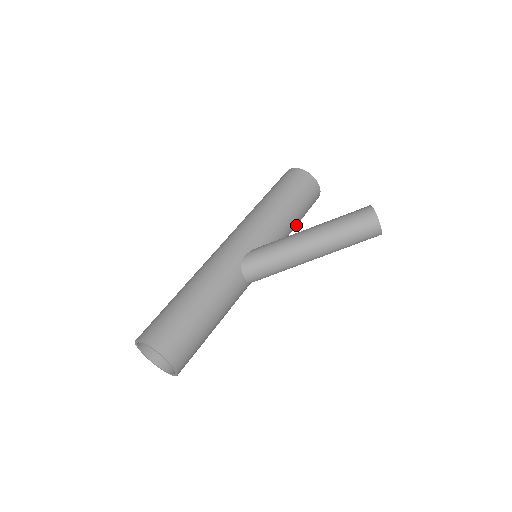
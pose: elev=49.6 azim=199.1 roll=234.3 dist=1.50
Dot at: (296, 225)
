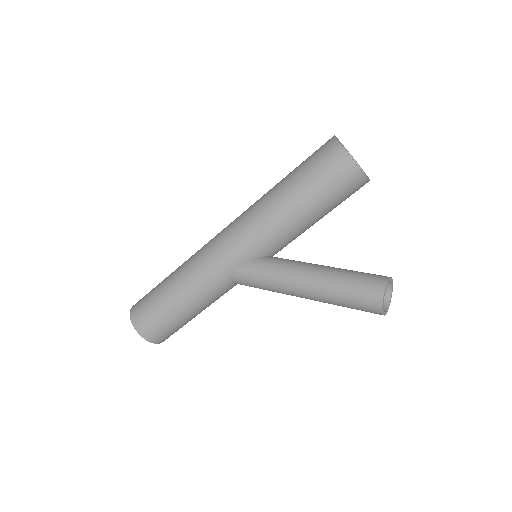
Dot at: occluded
